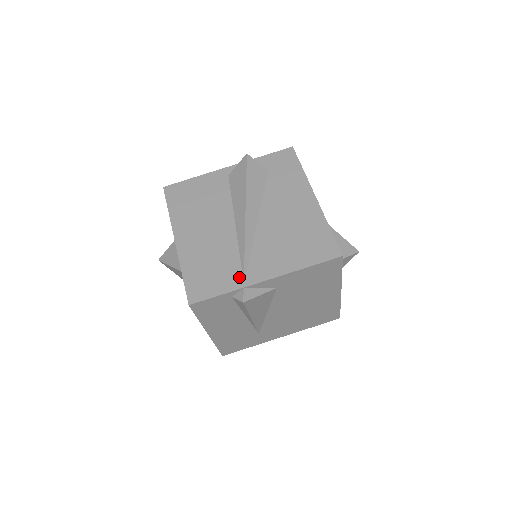
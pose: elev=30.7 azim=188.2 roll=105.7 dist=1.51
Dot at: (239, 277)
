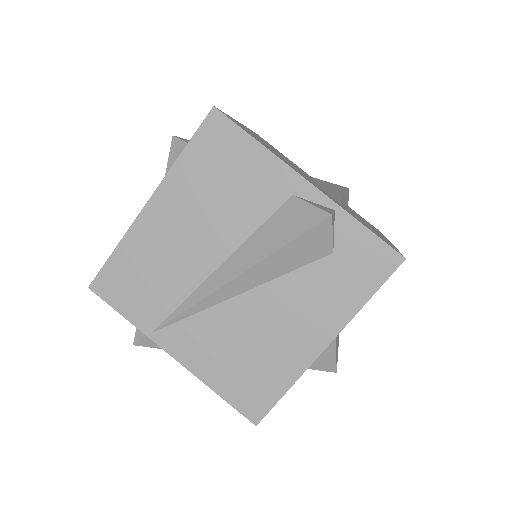
Dot at: (155, 322)
